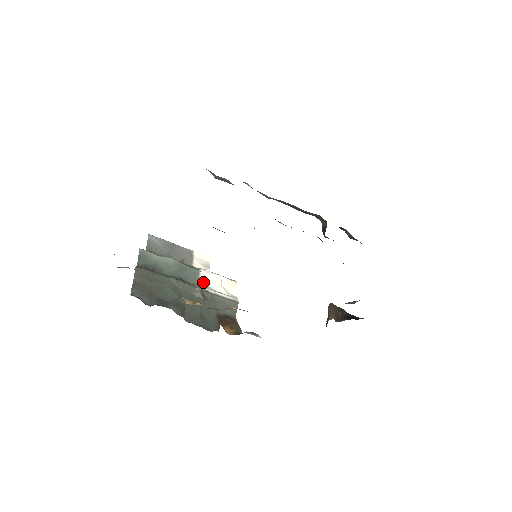
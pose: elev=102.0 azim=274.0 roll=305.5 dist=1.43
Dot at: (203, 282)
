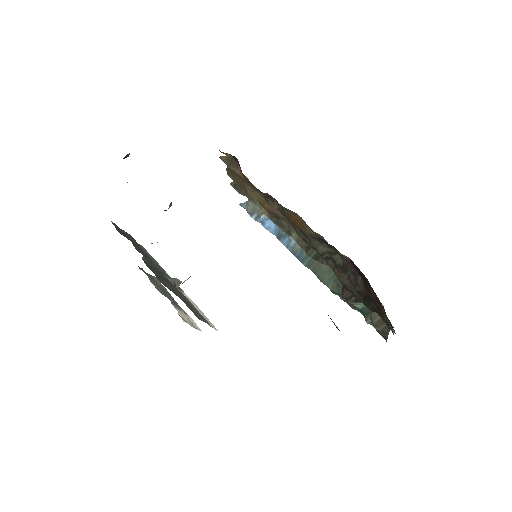
Dot at: occluded
